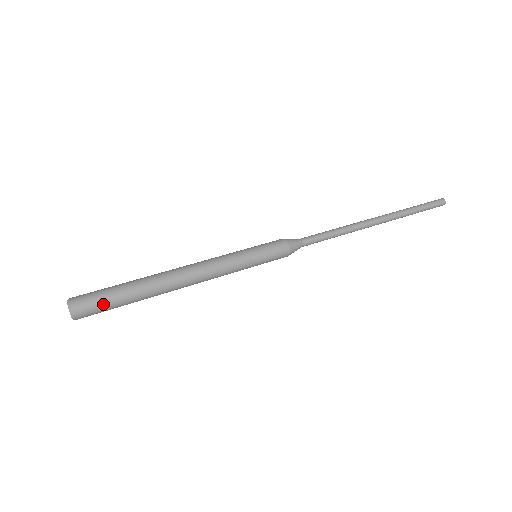
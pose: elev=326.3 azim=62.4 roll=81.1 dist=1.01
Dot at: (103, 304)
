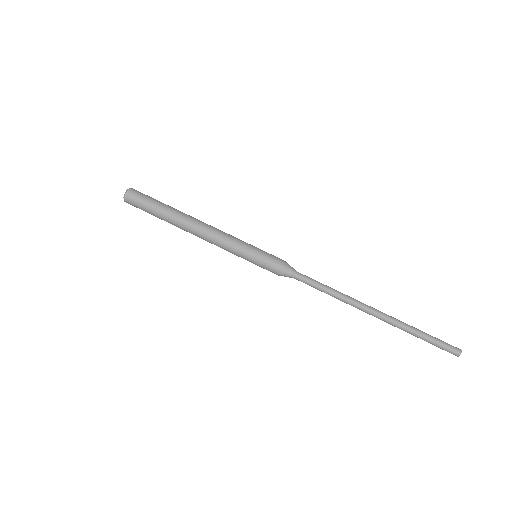
Dot at: (142, 207)
